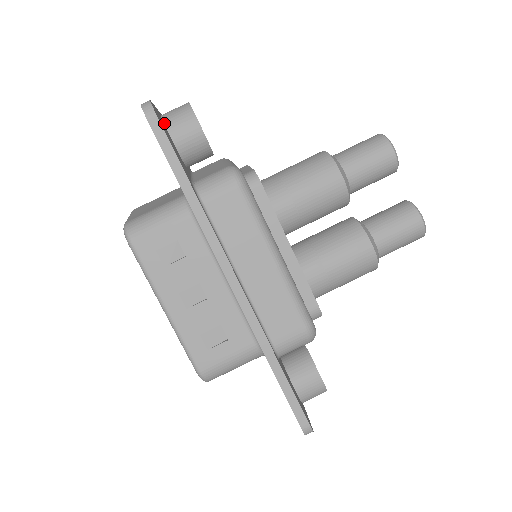
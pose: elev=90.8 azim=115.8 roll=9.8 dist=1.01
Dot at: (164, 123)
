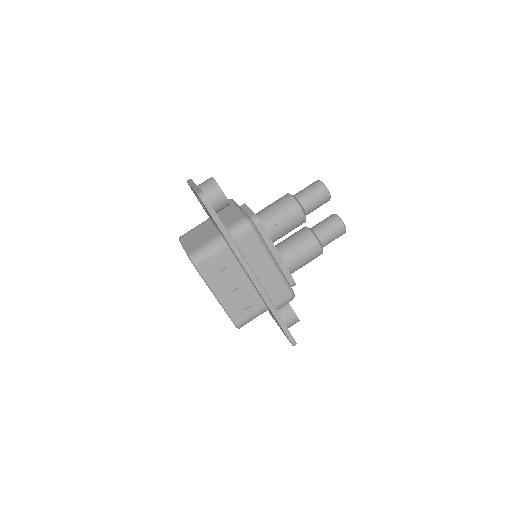
Dot at: occluded
